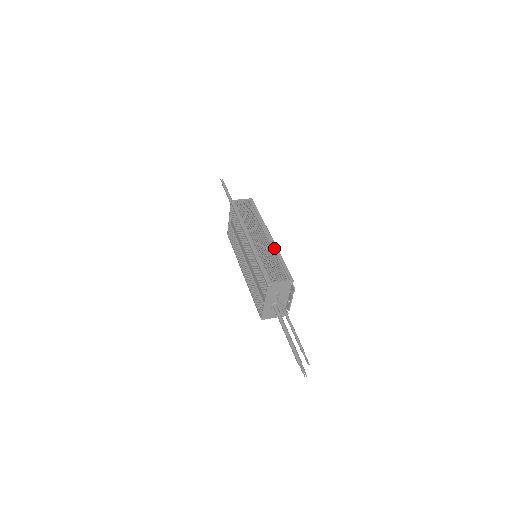
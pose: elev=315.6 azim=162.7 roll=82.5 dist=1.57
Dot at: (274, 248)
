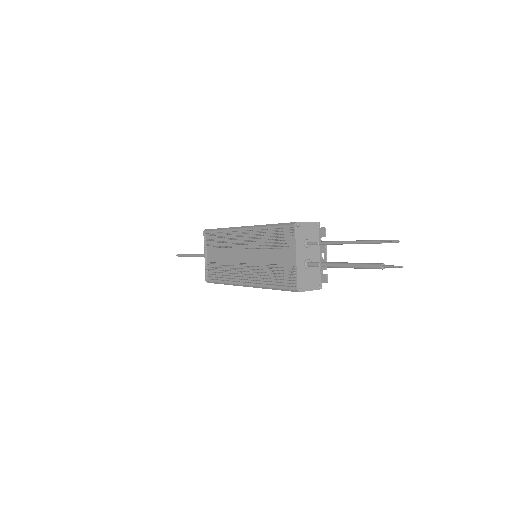
Dot at: occluded
